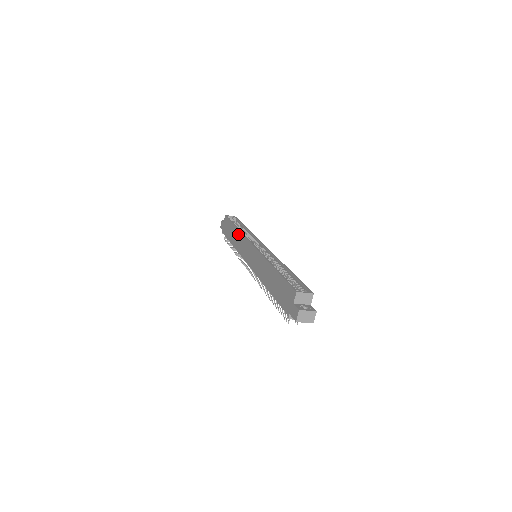
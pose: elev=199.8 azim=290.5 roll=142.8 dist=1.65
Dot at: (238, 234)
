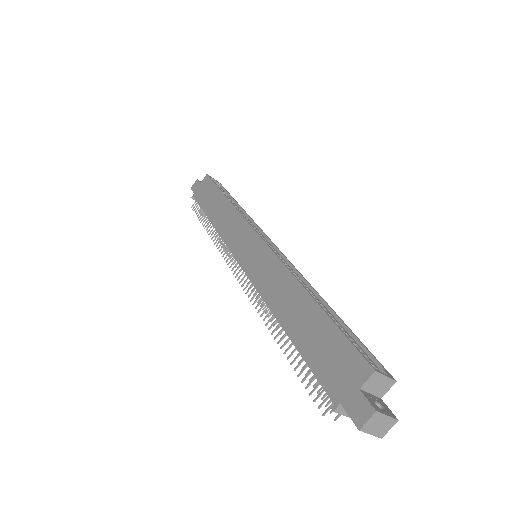
Dot at: (229, 210)
